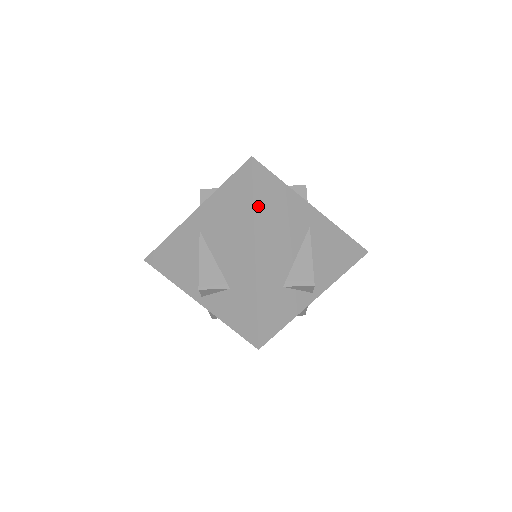
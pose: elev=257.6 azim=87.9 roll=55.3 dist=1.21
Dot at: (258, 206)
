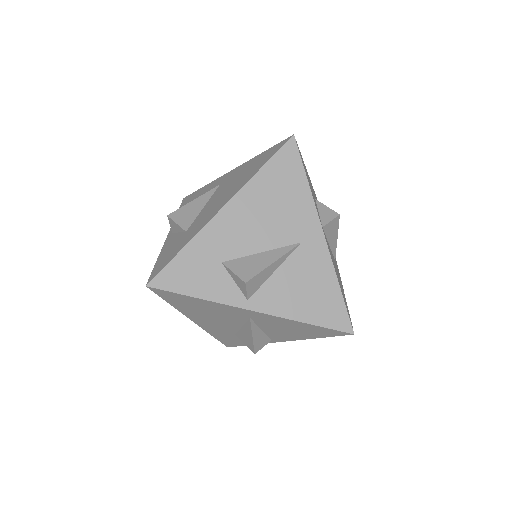
Dot at: (262, 176)
